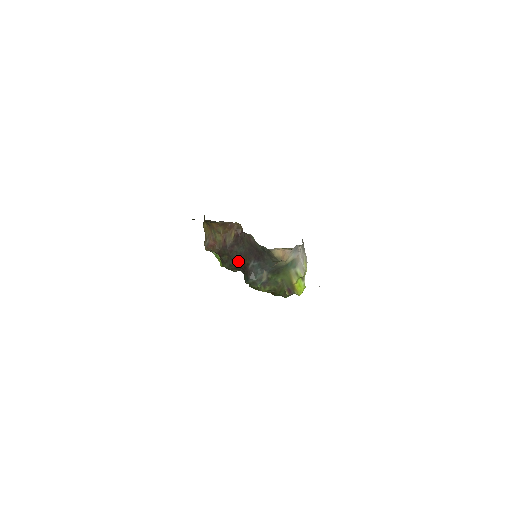
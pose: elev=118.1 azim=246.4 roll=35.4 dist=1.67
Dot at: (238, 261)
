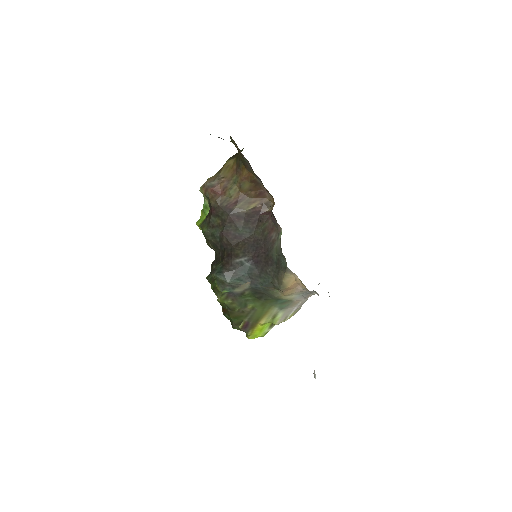
Dot at: (228, 240)
